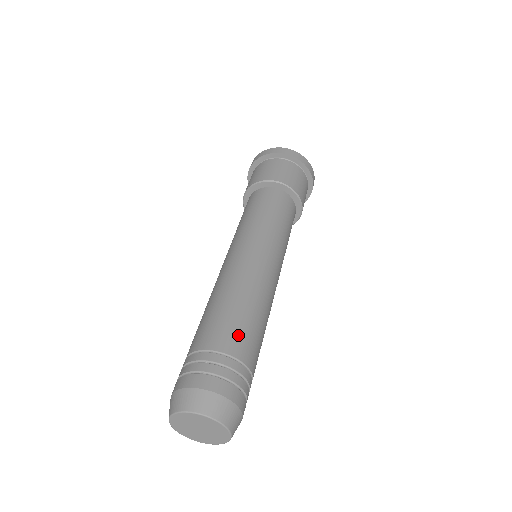
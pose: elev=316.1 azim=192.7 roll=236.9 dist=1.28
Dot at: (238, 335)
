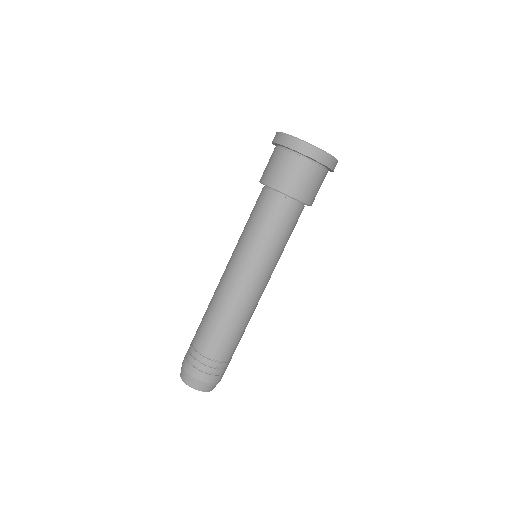
Dot at: (209, 340)
